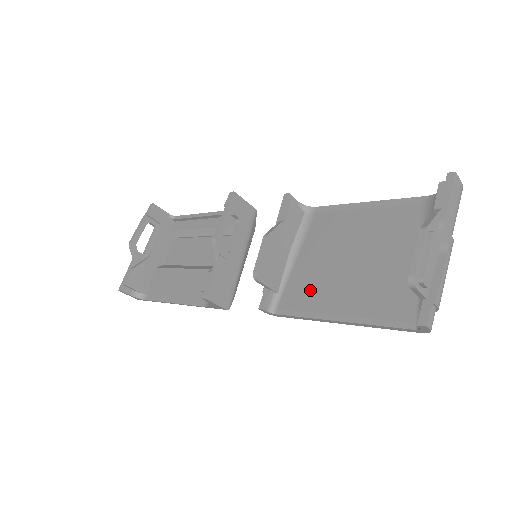
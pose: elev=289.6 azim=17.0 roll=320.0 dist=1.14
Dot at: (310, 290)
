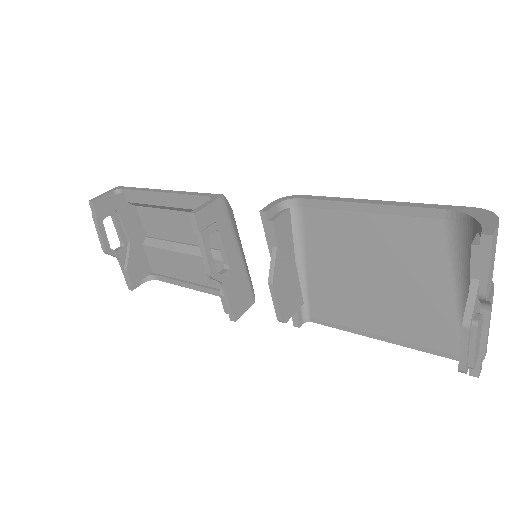
Dot at: (338, 305)
